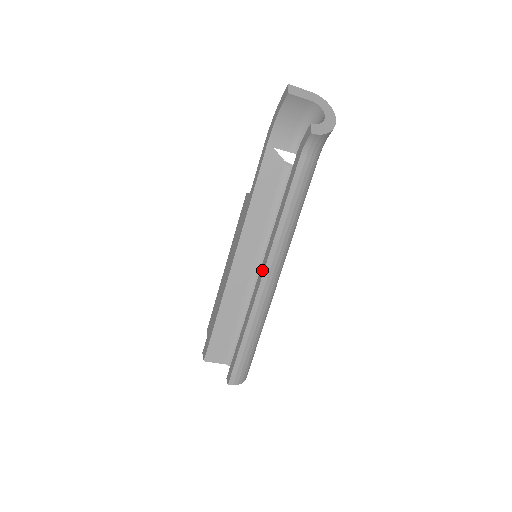
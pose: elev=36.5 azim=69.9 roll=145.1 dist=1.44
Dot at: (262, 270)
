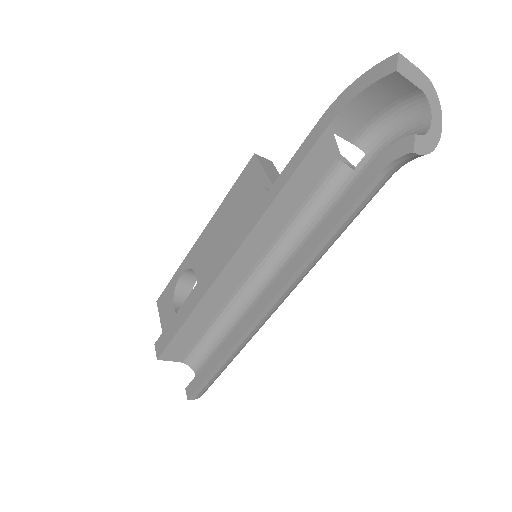
Dot at: (270, 294)
